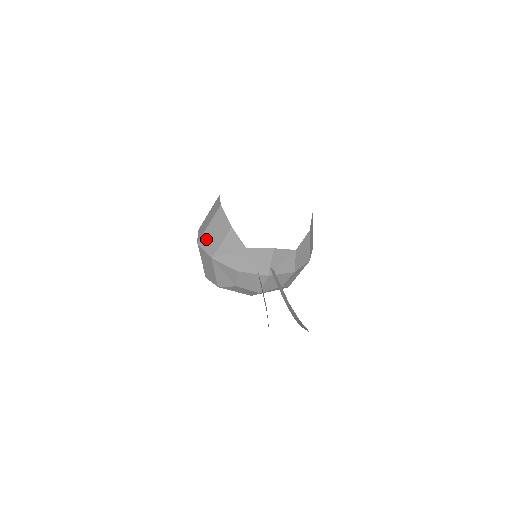
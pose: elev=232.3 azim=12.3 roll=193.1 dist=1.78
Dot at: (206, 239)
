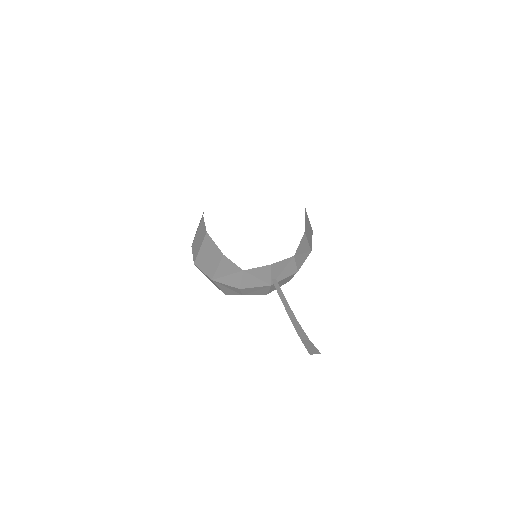
Dot at: (201, 262)
